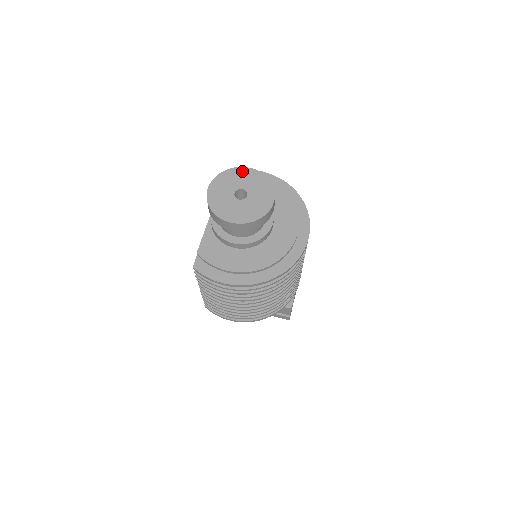
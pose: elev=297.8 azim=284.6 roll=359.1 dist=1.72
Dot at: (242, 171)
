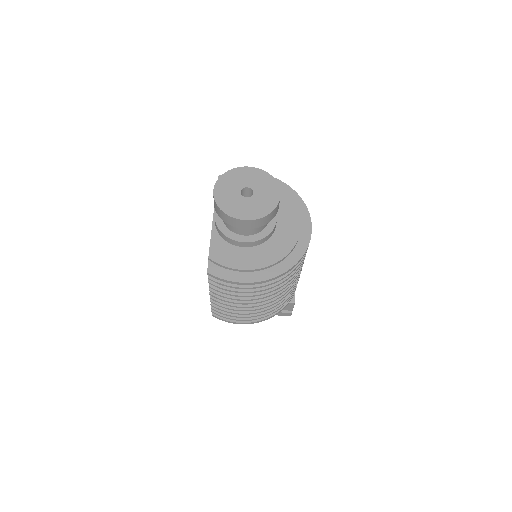
Dot at: (242, 170)
